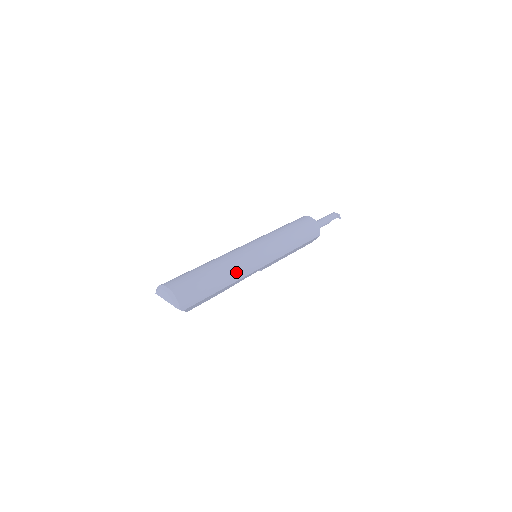
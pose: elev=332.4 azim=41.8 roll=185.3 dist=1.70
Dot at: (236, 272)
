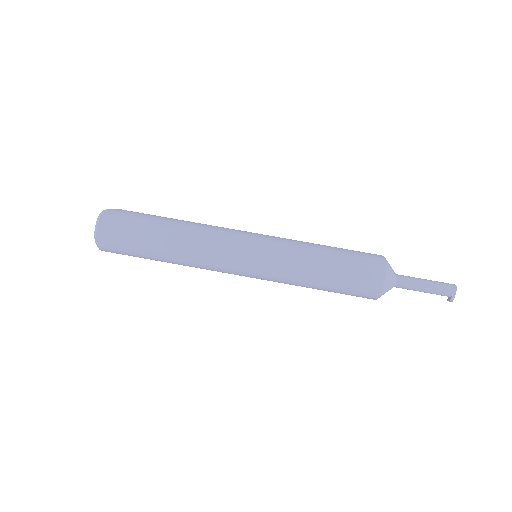
Dot at: occluded
